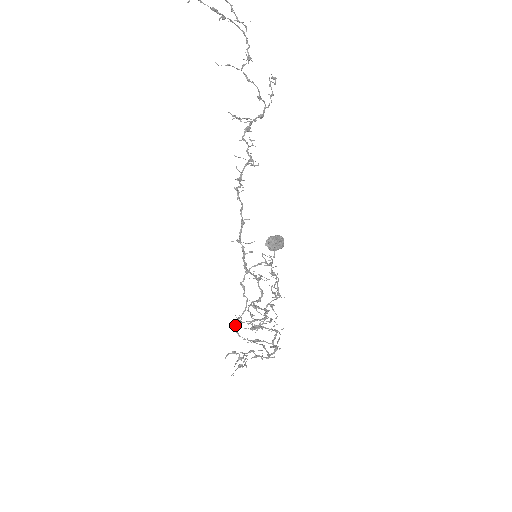
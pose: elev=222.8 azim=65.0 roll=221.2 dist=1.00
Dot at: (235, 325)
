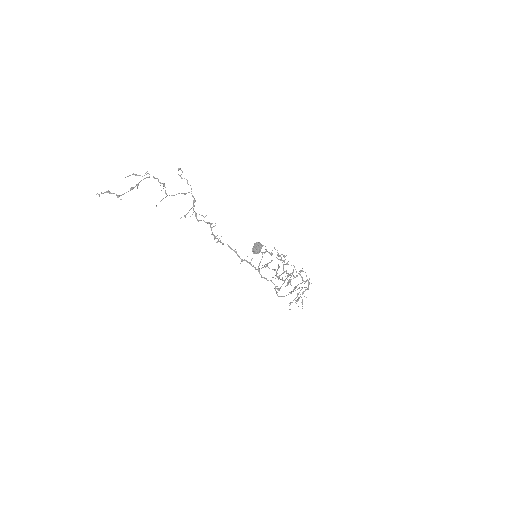
Dot at: occluded
